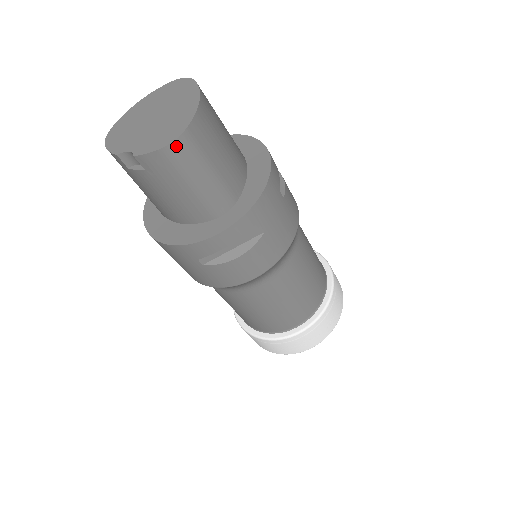
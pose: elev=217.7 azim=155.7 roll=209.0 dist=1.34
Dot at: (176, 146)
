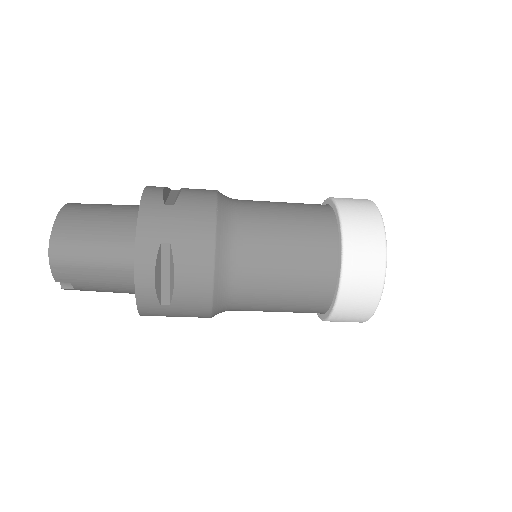
Dot at: (54, 254)
